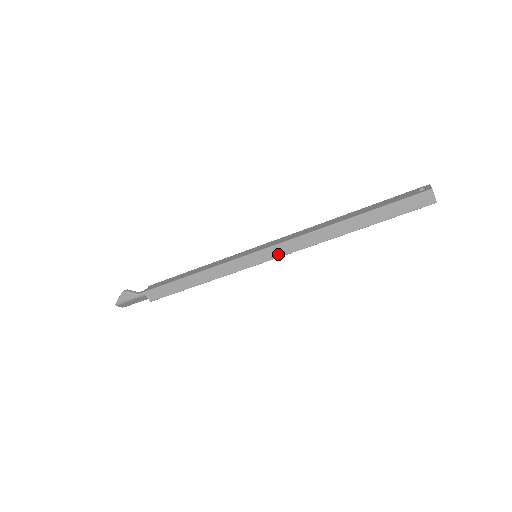
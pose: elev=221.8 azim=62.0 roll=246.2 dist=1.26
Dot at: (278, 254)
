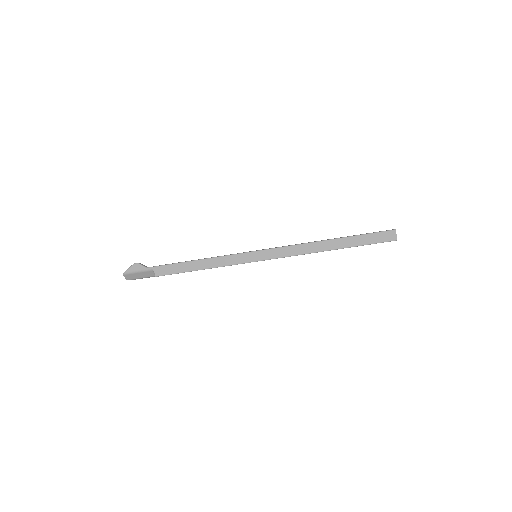
Dot at: (275, 256)
